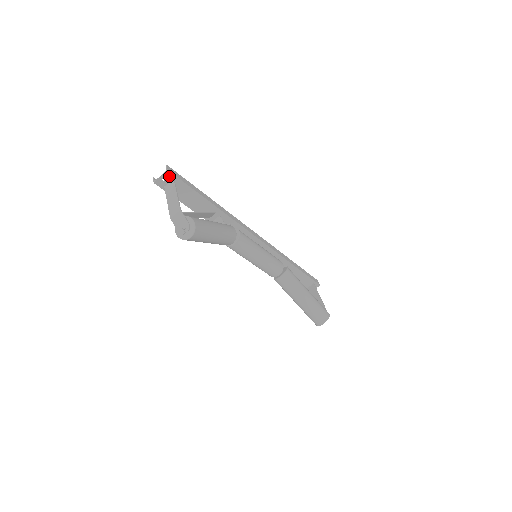
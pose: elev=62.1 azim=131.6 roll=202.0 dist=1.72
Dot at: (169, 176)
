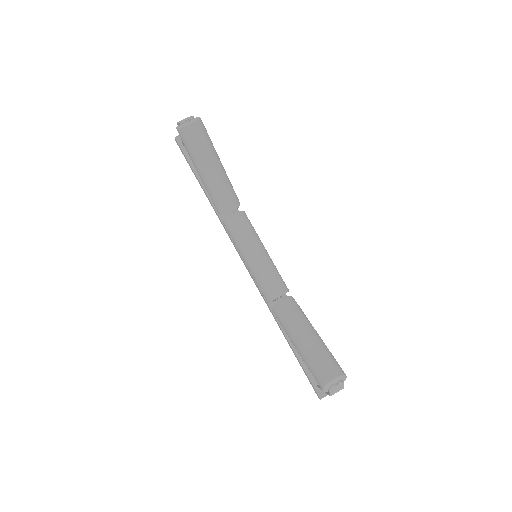
Dot at: occluded
